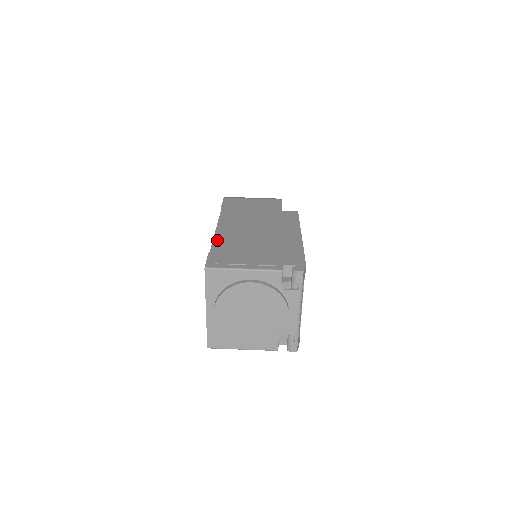
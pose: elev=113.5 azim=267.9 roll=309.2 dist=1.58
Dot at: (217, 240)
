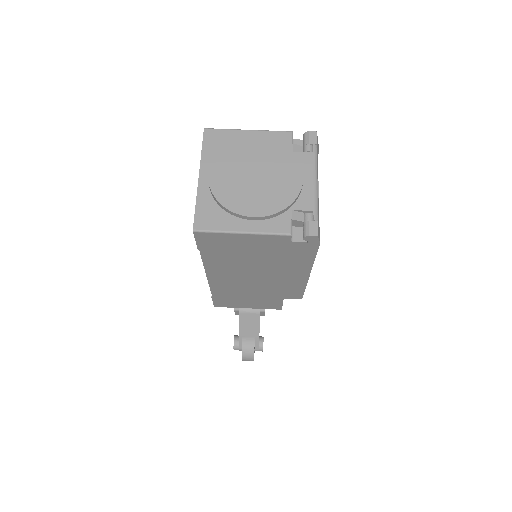
Dot at: occluded
